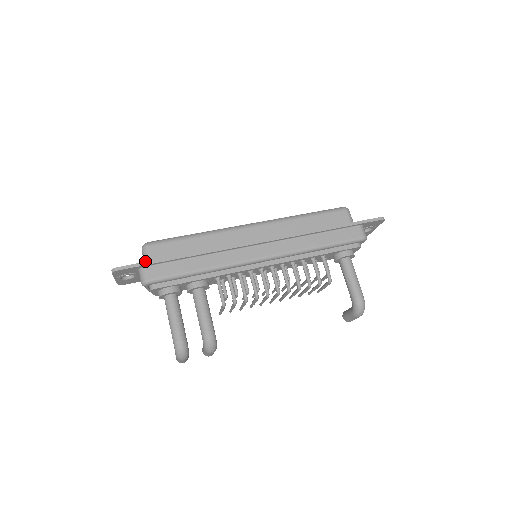
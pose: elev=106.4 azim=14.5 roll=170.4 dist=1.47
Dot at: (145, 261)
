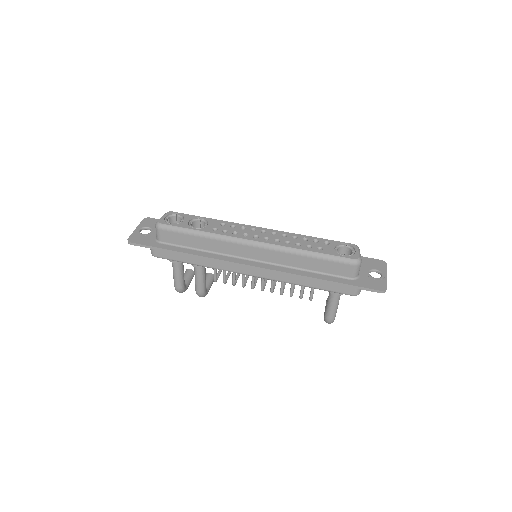
Dot at: (156, 236)
